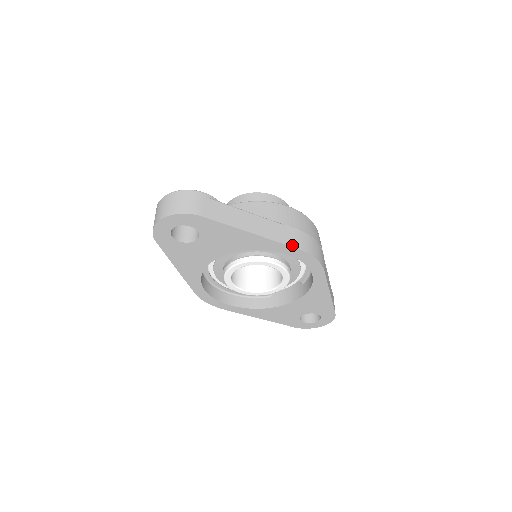
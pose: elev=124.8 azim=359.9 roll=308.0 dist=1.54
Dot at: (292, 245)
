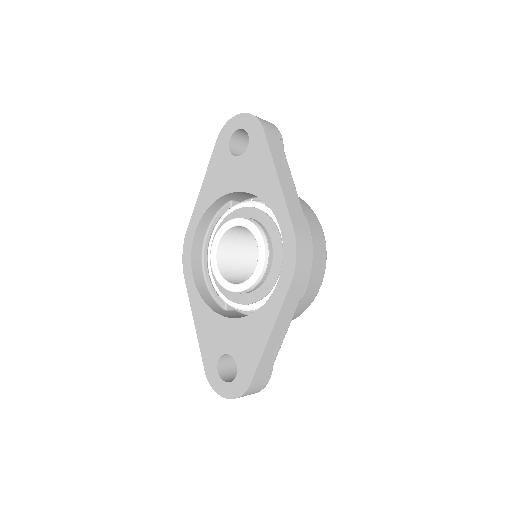
Dot at: (293, 220)
